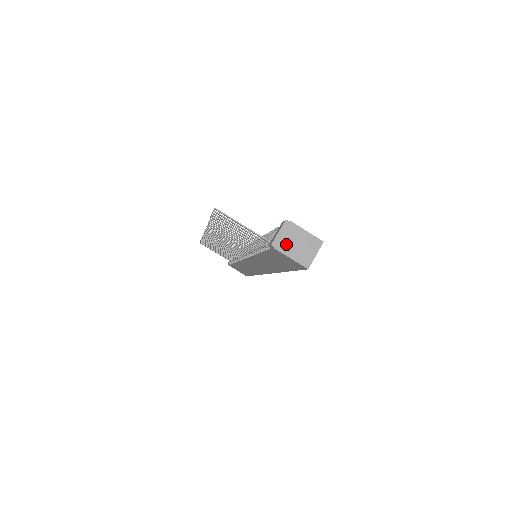
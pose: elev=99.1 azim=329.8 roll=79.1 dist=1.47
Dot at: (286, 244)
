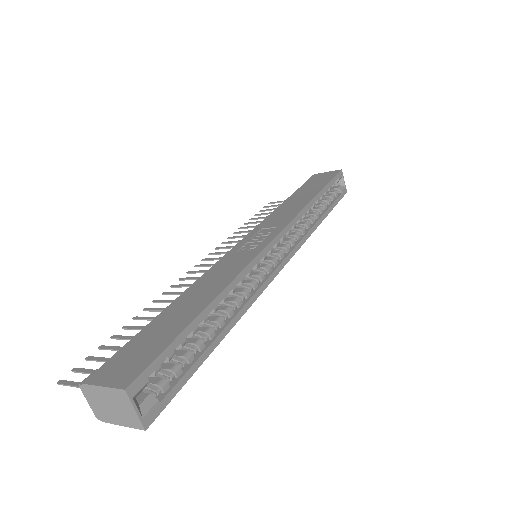
Dot at: (104, 412)
